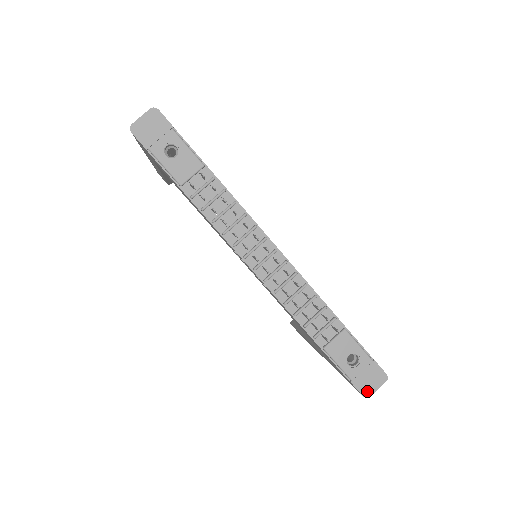
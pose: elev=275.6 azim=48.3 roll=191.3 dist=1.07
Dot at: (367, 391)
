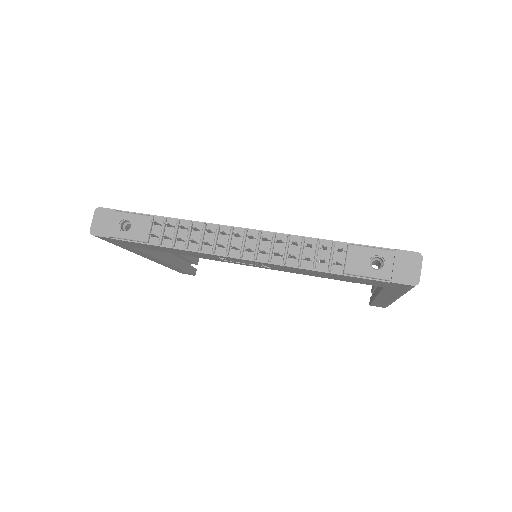
Dot at: (413, 279)
